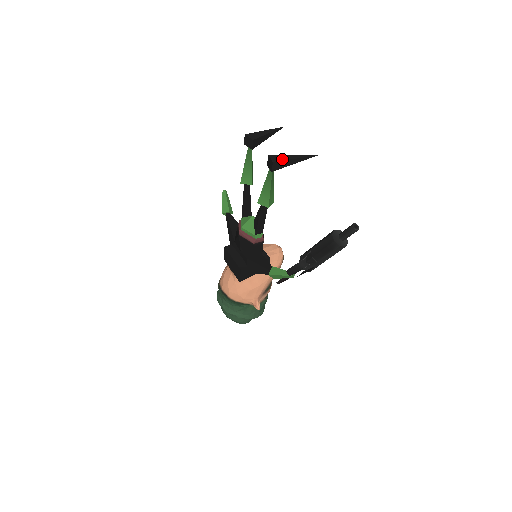
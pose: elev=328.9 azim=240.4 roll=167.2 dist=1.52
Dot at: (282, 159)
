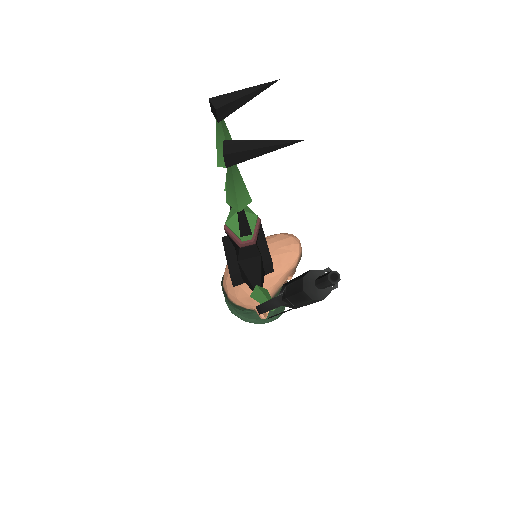
Dot at: (241, 148)
